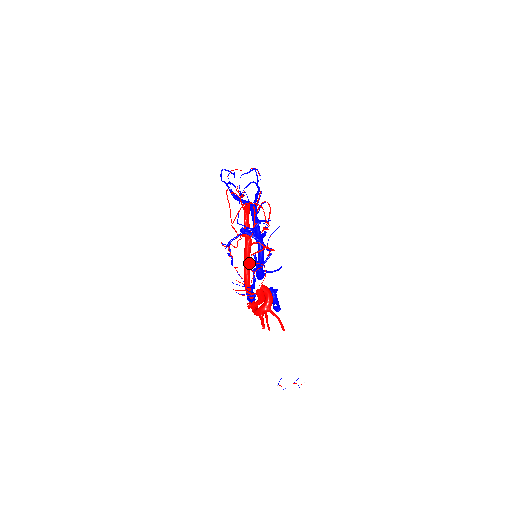
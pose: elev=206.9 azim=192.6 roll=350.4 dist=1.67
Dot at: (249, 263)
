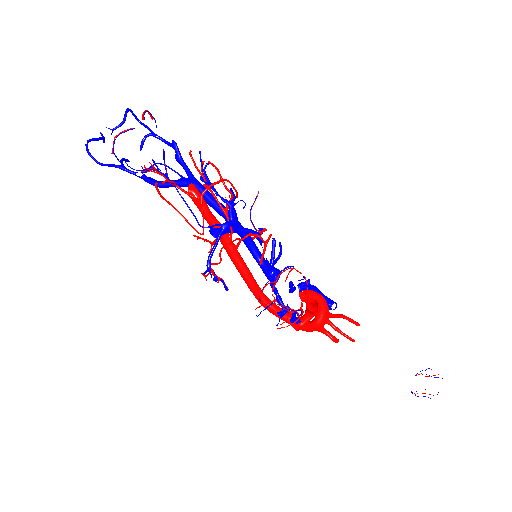
Dot at: (249, 271)
